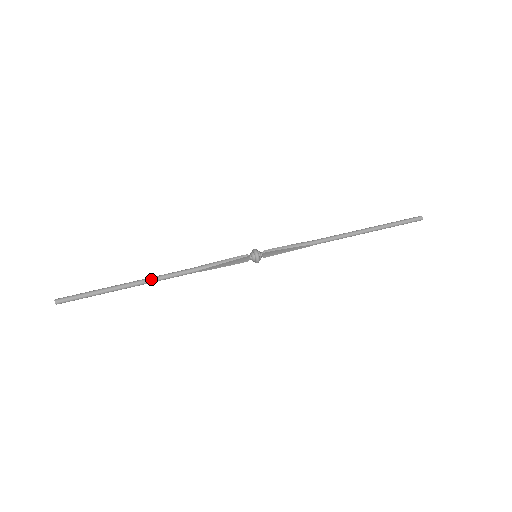
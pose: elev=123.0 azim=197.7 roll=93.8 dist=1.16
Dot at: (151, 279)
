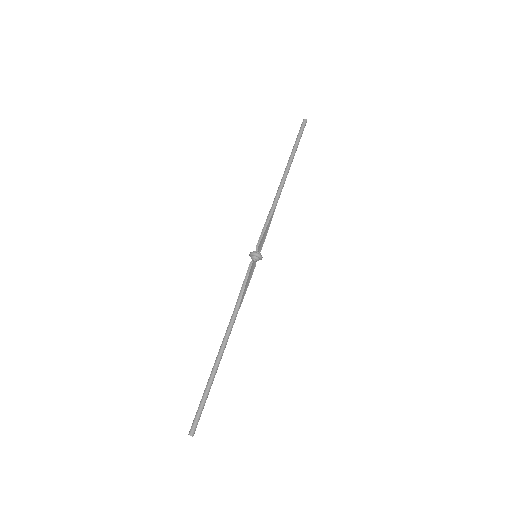
Dot at: (222, 347)
